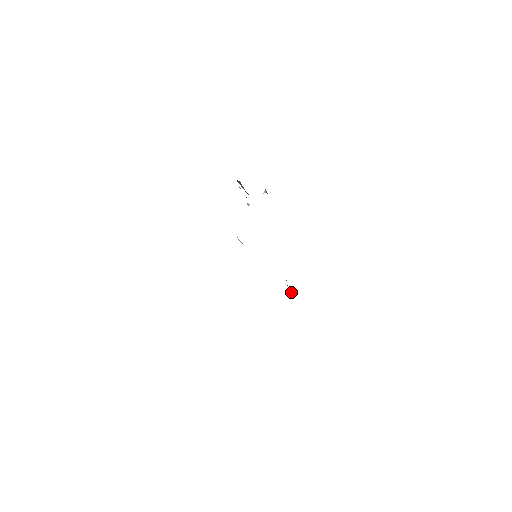
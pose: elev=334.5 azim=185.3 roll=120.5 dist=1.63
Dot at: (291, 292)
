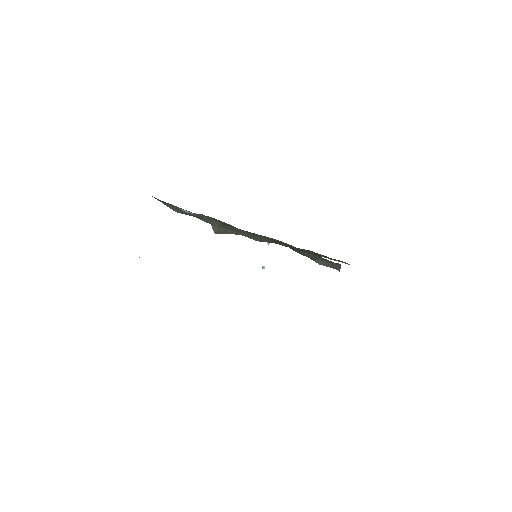
Dot at: (322, 262)
